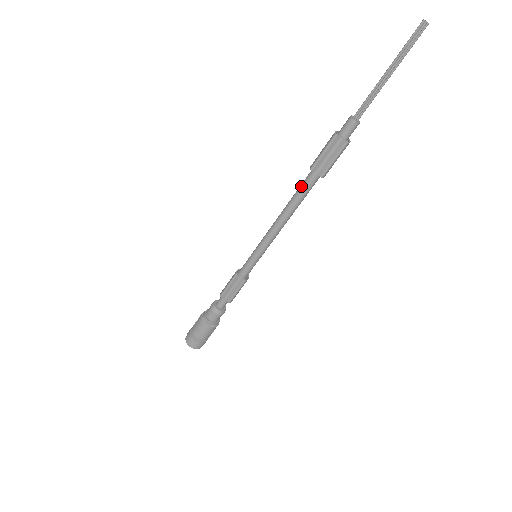
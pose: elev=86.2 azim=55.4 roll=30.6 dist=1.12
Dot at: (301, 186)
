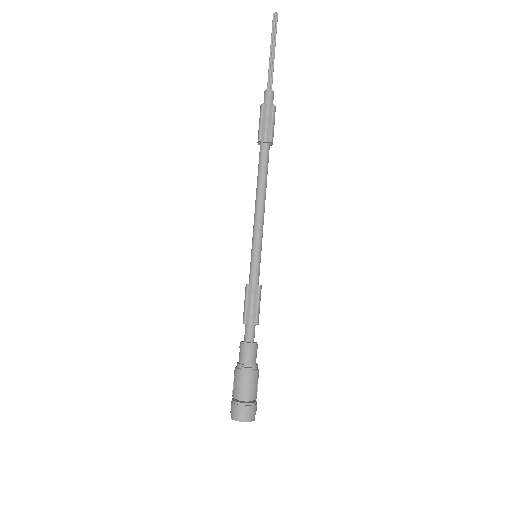
Dot at: (259, 162)
